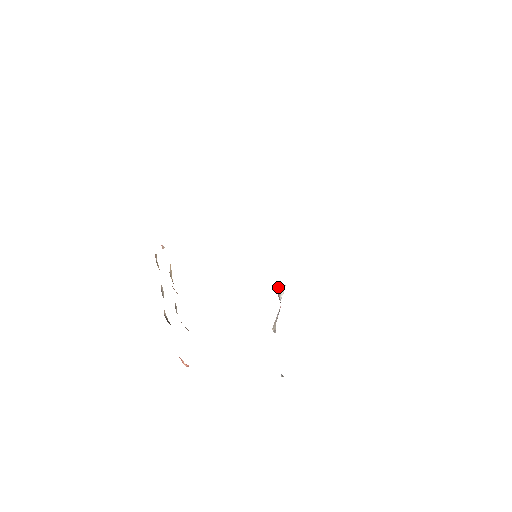
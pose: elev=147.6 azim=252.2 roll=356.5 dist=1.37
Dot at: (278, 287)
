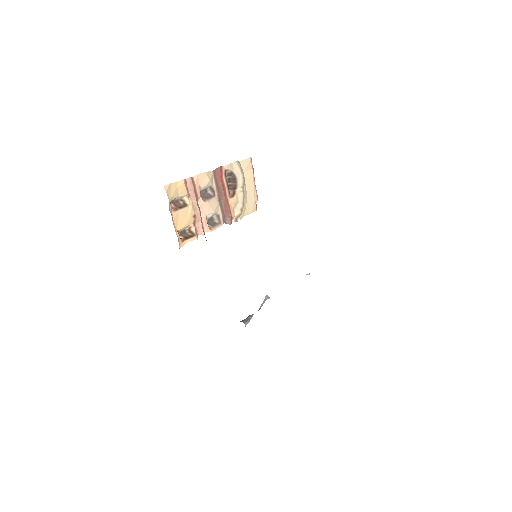
Dot at: occluded
